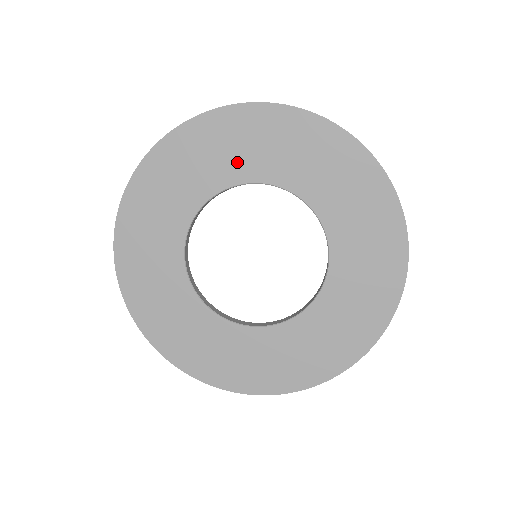
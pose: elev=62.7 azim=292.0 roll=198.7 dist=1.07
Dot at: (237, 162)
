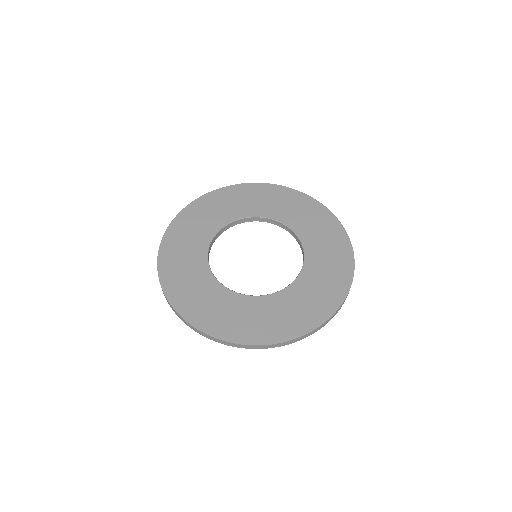
Dot at: (267, 207)
